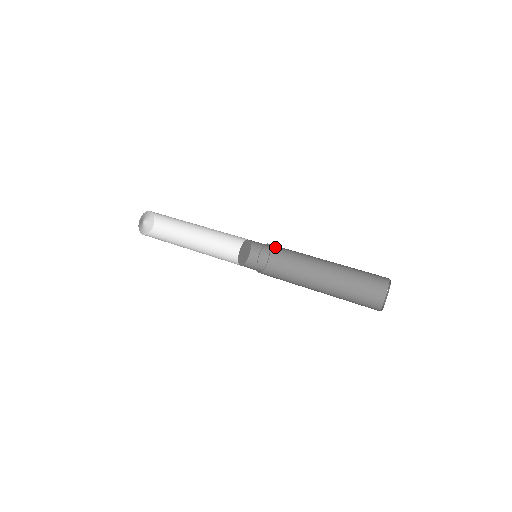
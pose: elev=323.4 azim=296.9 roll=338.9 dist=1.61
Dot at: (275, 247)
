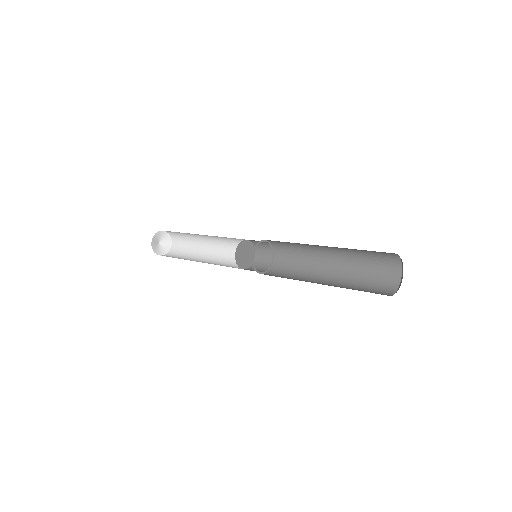
Dot at: (278, 264)
